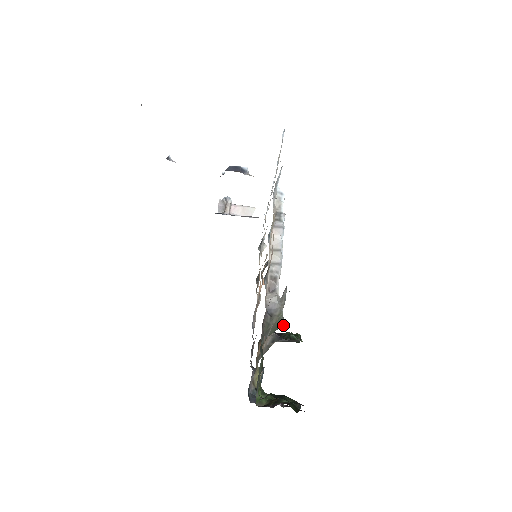
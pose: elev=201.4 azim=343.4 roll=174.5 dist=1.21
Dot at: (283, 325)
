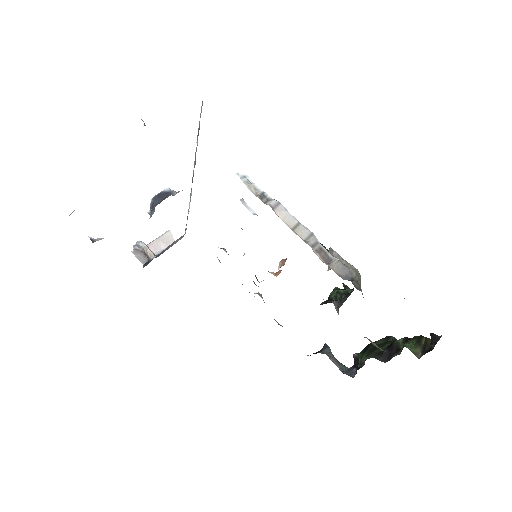
Dot at: occluded
